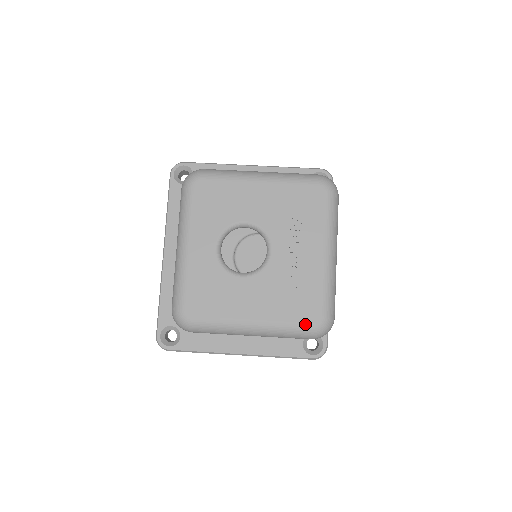
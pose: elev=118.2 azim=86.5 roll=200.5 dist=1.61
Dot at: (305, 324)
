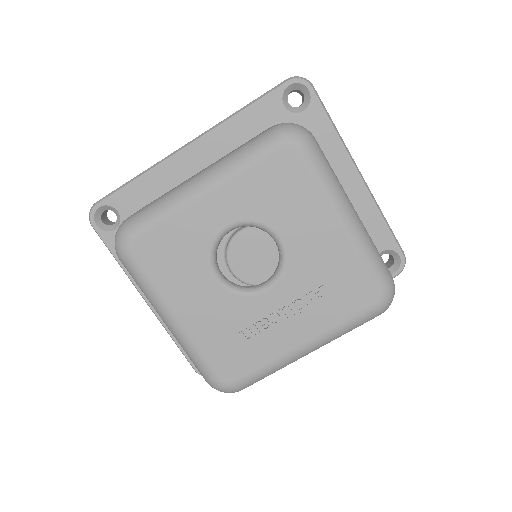
Dot at: (214, 372)
